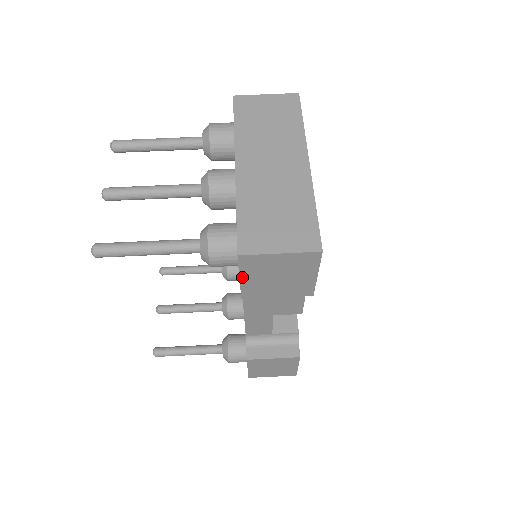
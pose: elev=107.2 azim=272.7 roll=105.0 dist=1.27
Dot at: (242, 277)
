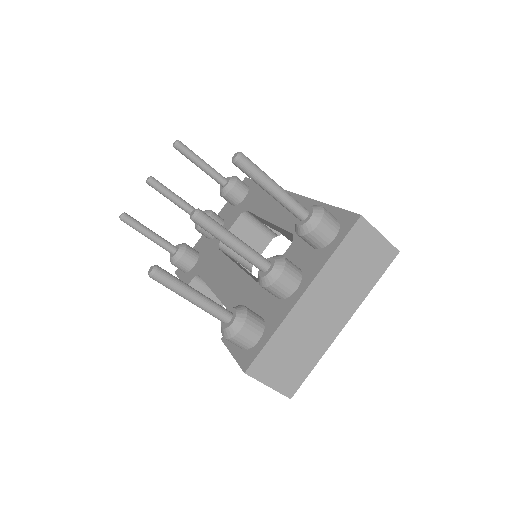
Dot at: (234, 357)
